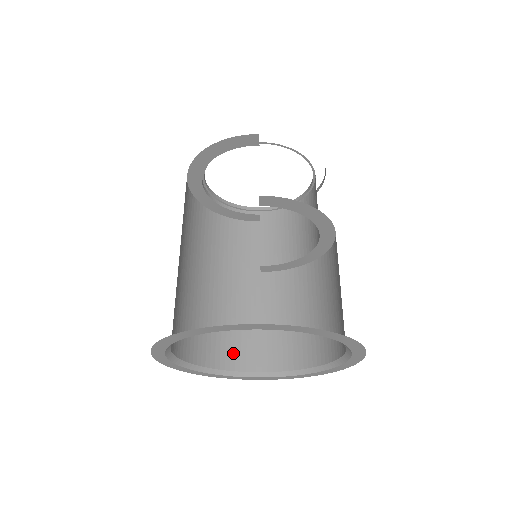
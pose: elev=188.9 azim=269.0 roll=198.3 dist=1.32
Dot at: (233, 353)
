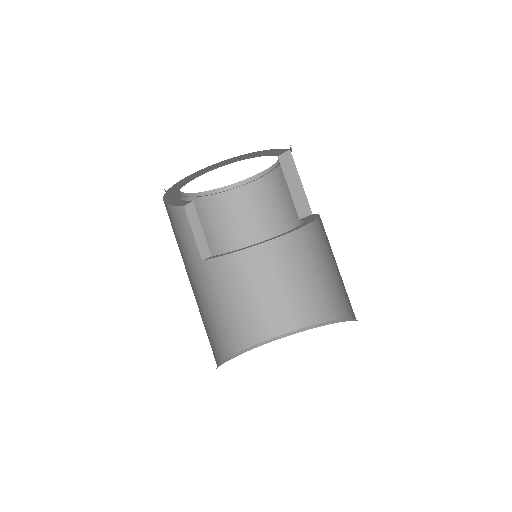
Dot at: (216, 345)
